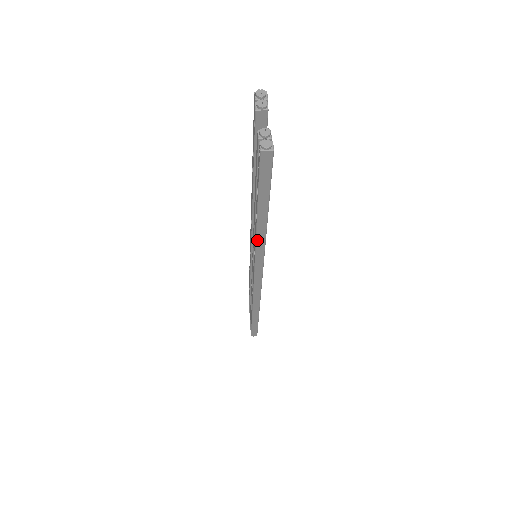
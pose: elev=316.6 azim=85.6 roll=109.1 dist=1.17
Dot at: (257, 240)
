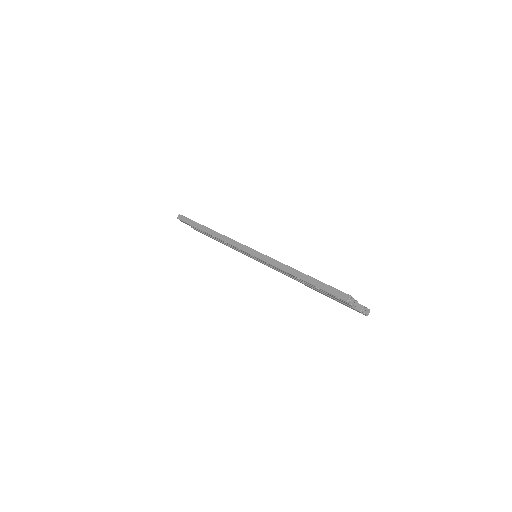
Dot at: occluded
